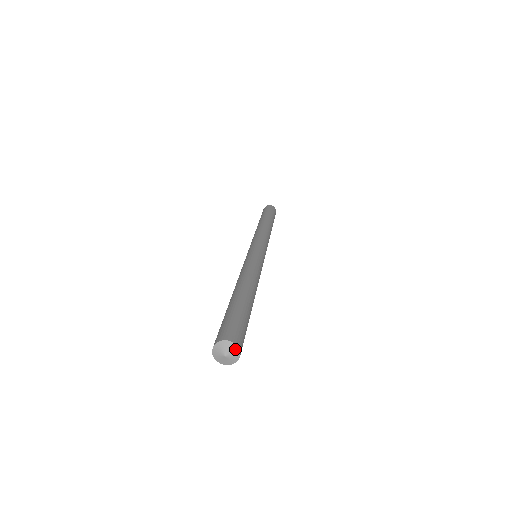
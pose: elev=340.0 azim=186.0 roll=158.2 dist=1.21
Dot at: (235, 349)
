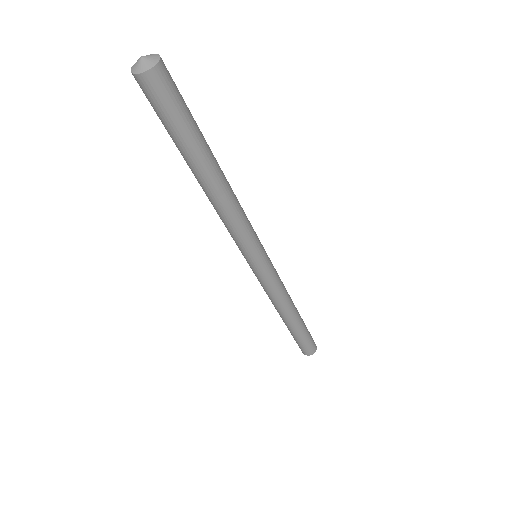
Dot at: (156, 58)
